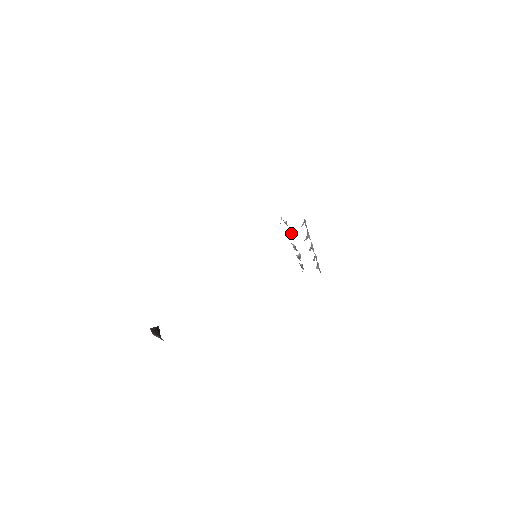
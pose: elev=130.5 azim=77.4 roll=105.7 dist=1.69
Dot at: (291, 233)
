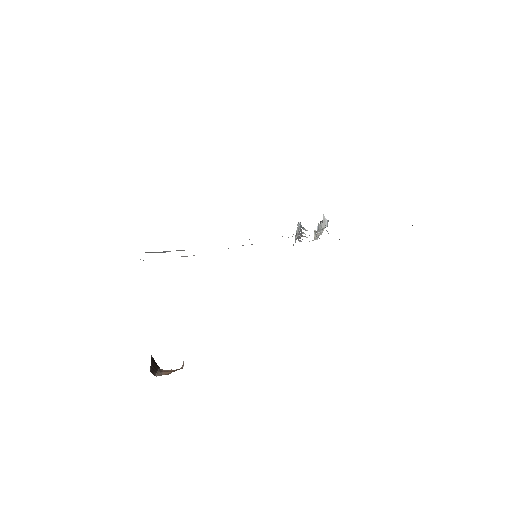
Dot at: (299, 225)
